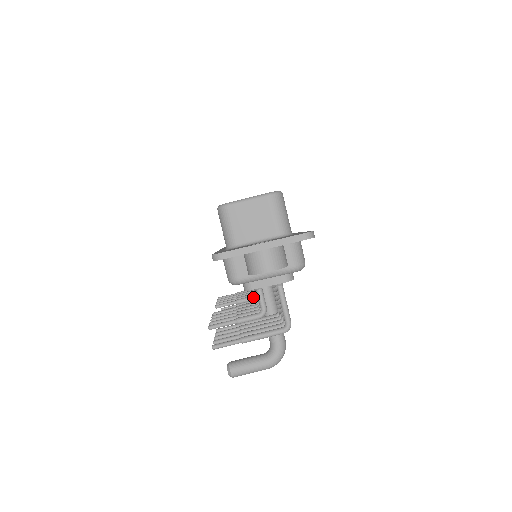
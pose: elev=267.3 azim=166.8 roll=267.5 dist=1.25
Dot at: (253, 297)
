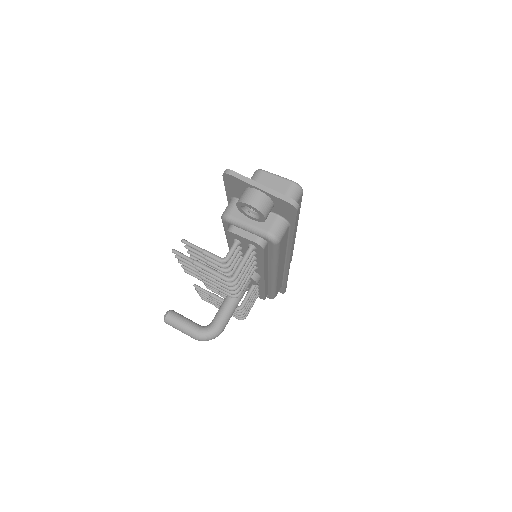
Dot at: occluded
